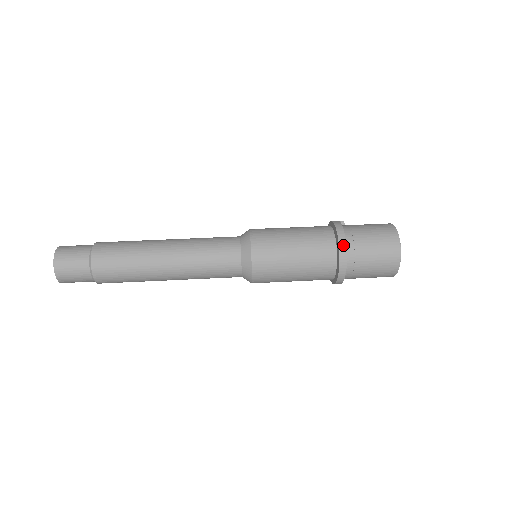
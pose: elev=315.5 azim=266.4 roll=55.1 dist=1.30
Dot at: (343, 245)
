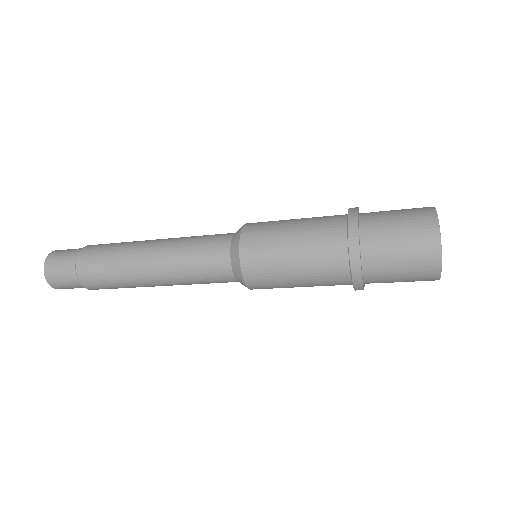
Dot at: (354, 208)
